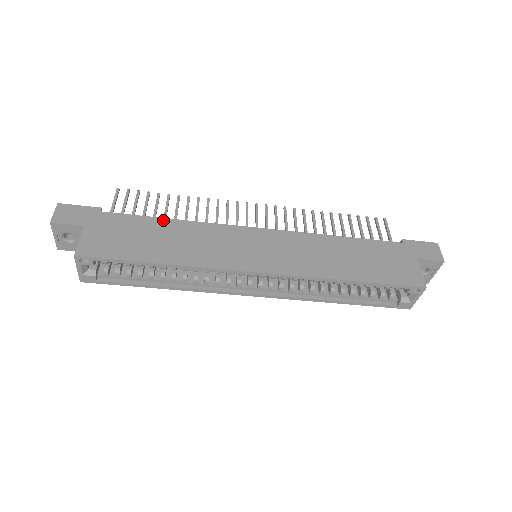
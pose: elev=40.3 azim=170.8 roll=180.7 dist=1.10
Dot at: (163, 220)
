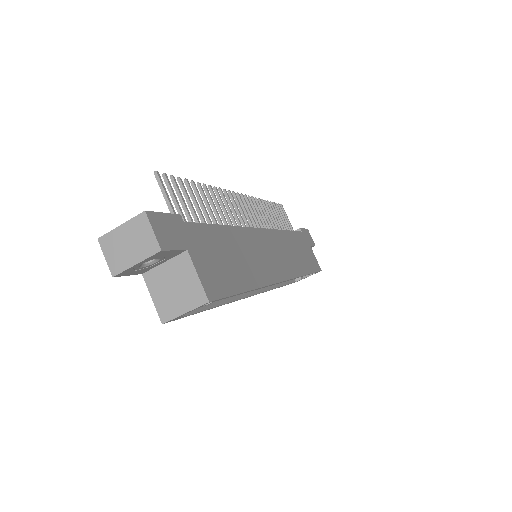
Dot at: (223, 228)
